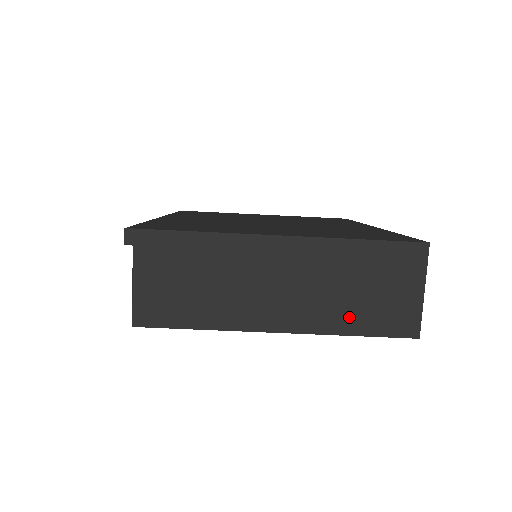
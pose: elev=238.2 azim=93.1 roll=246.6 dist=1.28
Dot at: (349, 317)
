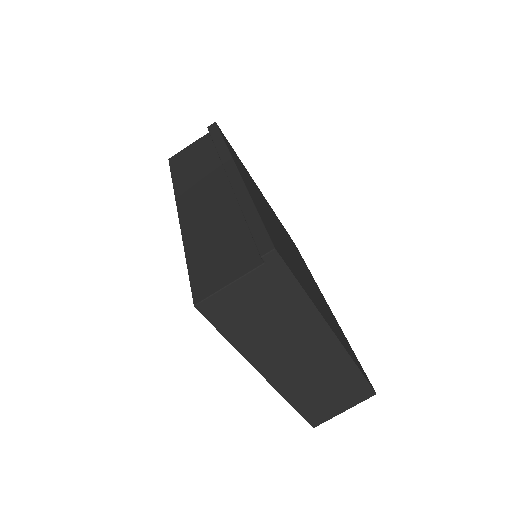
Dot at: (303, 397)
